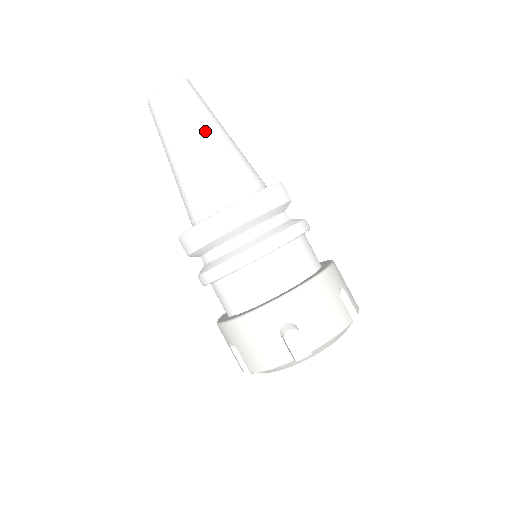
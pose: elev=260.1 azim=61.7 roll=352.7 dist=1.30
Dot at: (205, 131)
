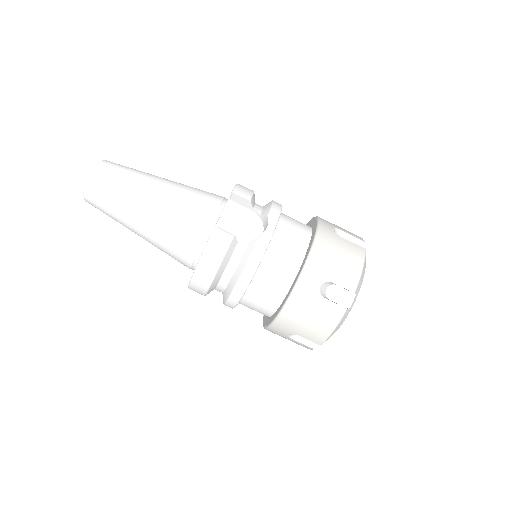
Dot at: (135, 218)
